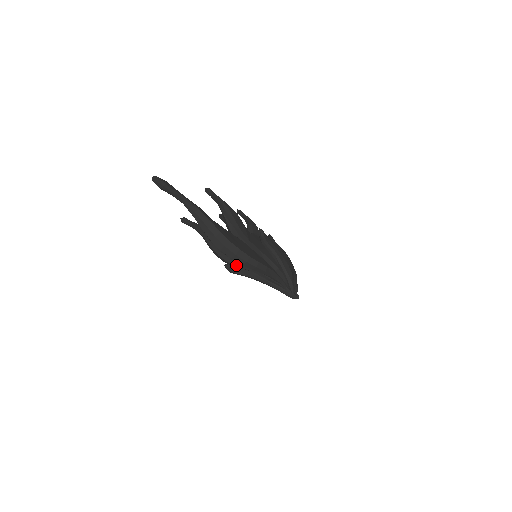
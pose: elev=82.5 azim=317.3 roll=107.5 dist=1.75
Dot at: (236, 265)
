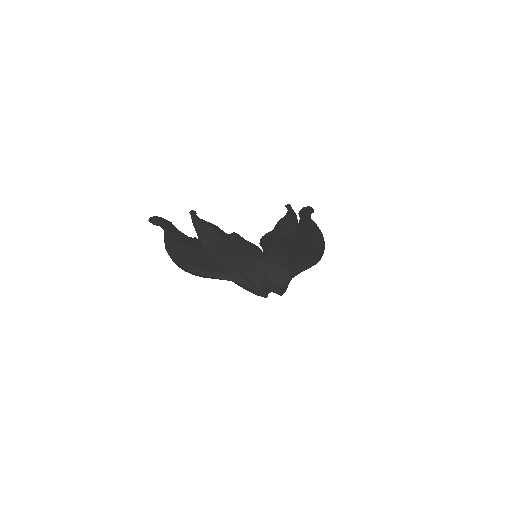
Dot at: occluded
